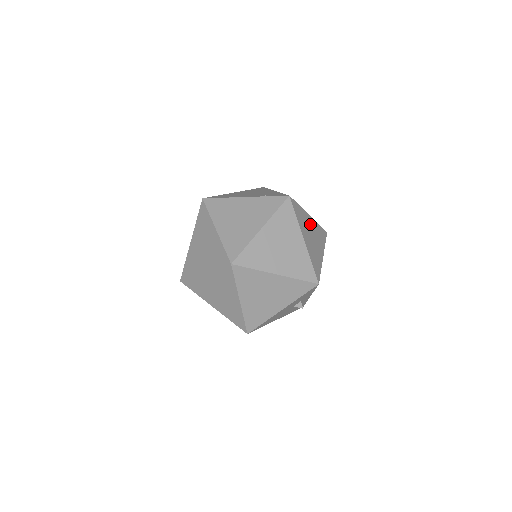
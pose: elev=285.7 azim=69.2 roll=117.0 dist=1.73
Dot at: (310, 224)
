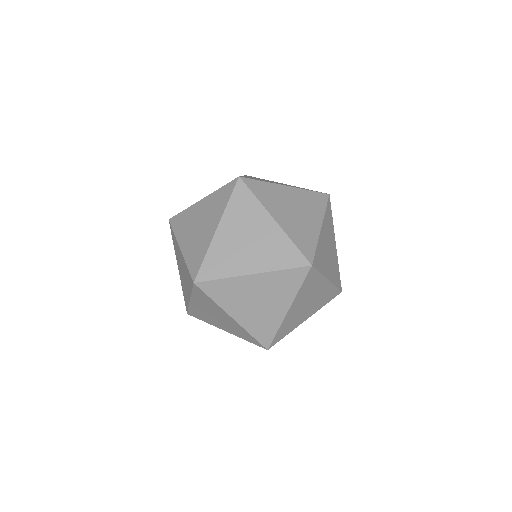
Dot at: (319, 290)
